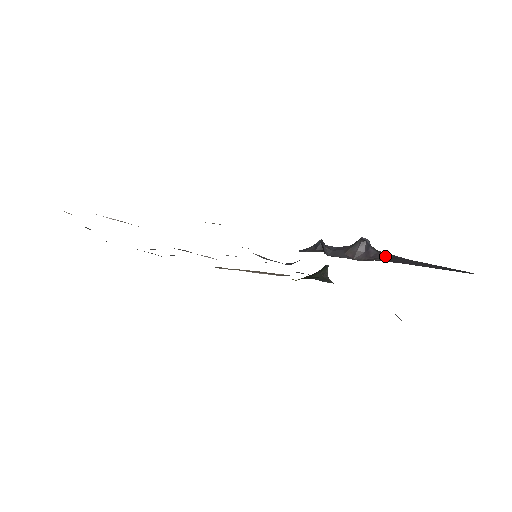
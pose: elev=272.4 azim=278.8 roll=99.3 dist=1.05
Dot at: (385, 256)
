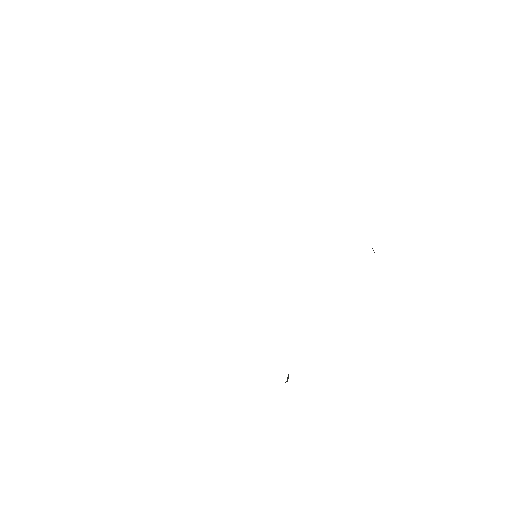
Dot at: occluded
